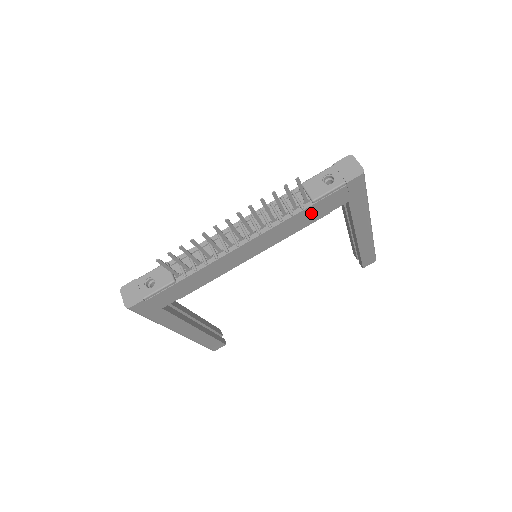
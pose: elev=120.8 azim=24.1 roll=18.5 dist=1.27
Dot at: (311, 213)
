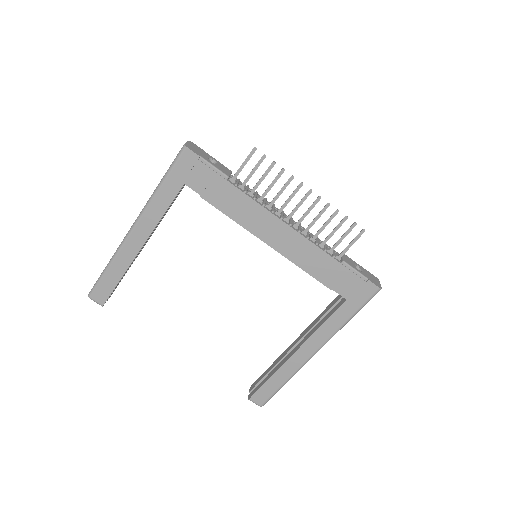
Dot at: (330, 269)
